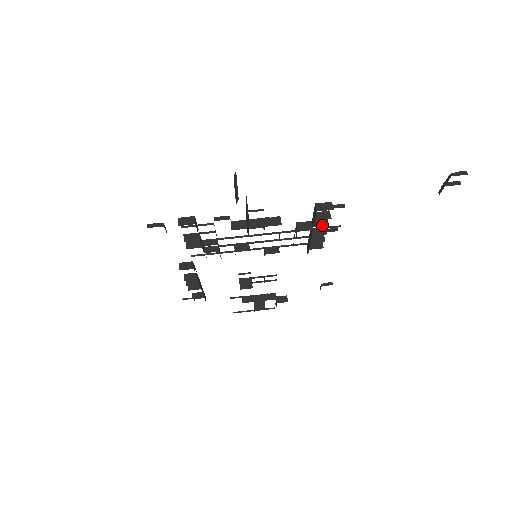
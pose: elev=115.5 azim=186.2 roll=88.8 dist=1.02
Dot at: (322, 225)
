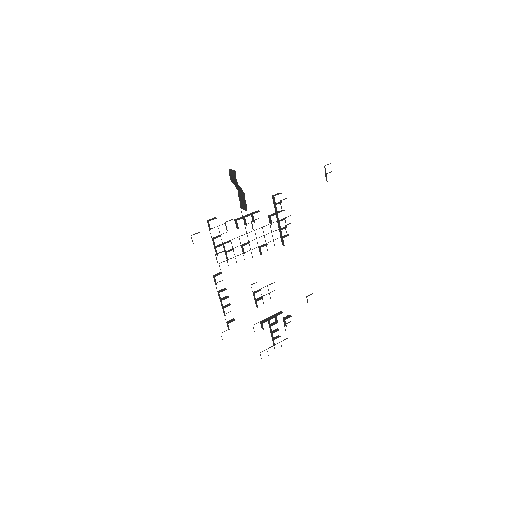
Dot at: (281, 211)
